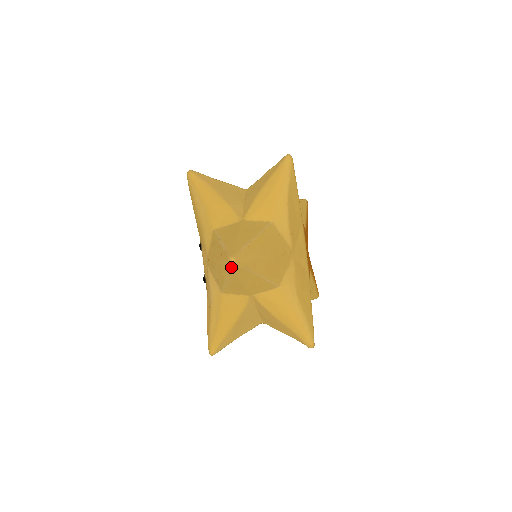
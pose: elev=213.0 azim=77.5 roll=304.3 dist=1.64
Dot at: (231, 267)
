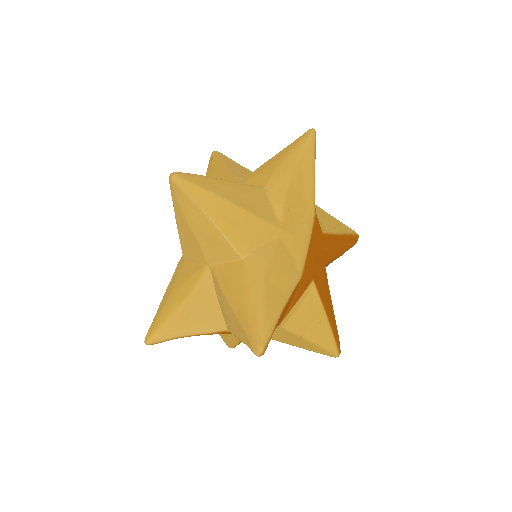
Dot at: (172, 187)
